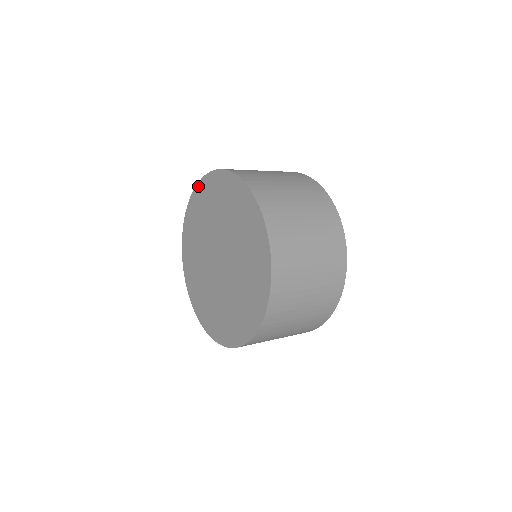
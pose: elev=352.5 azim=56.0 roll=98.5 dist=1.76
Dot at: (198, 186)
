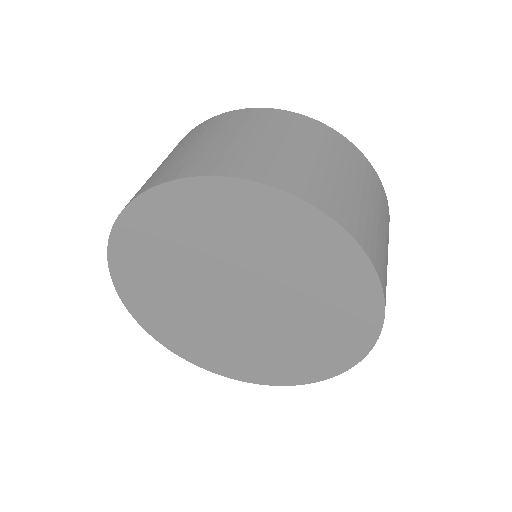
Dot at: (114, 274)
